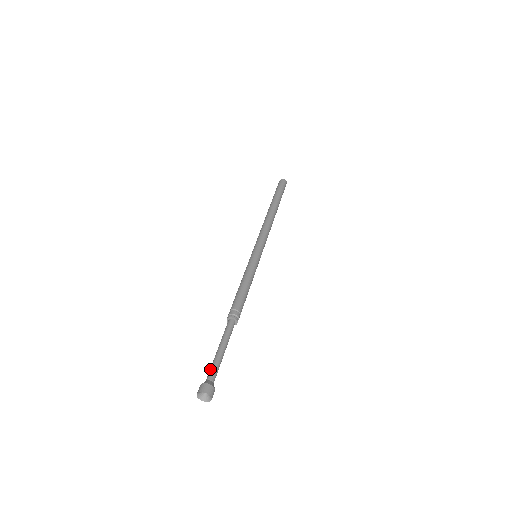
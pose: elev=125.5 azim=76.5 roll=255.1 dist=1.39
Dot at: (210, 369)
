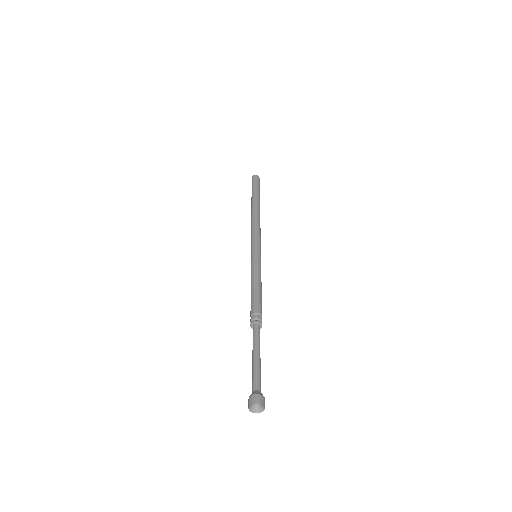
Dot at: (253, 379)
